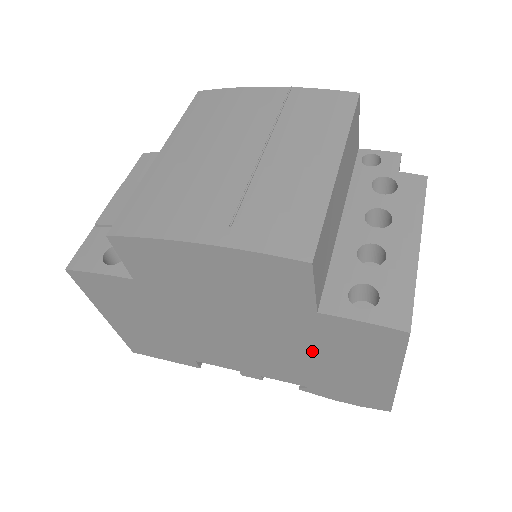
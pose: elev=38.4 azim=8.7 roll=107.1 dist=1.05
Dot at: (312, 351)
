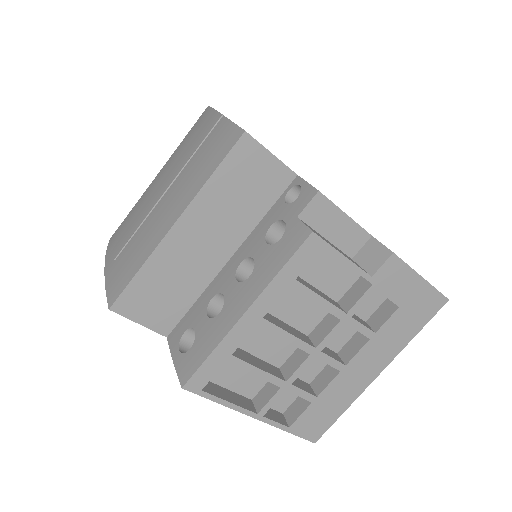
Dot at: occluded
